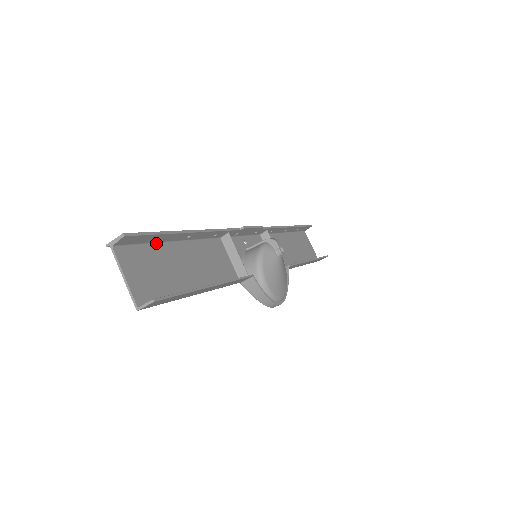
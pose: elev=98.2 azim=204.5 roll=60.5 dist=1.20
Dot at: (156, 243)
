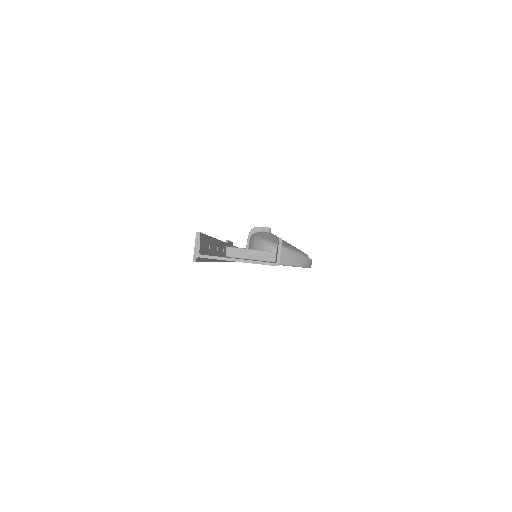
Dot at: occluded
